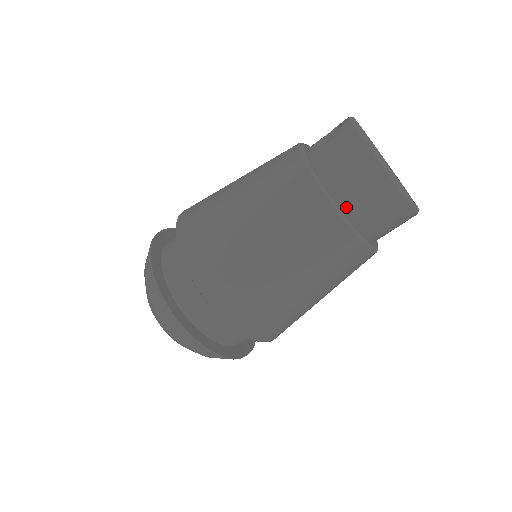
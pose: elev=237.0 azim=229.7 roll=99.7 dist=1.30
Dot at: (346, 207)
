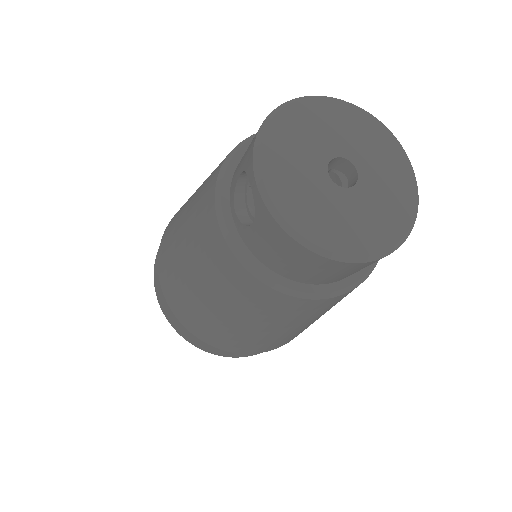
Dot at: (324, 283)
